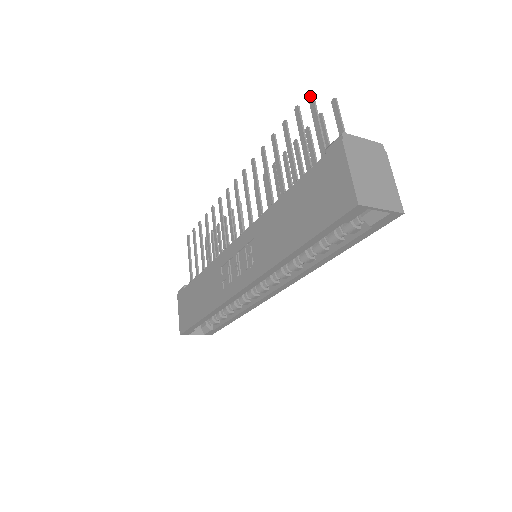
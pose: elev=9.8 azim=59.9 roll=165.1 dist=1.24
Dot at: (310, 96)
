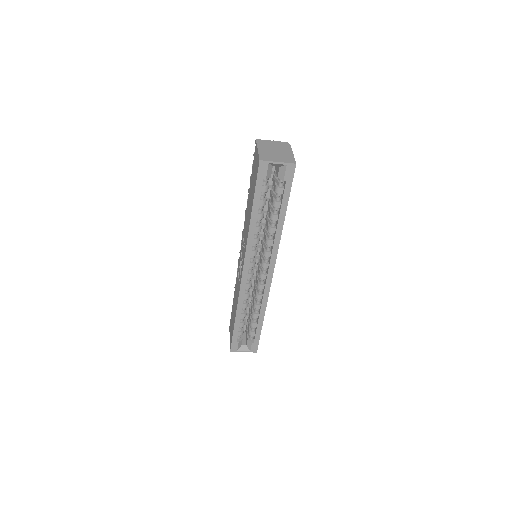
Dot at: occluded
